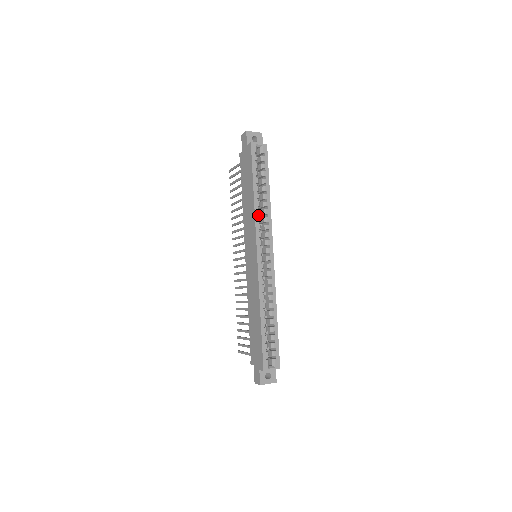
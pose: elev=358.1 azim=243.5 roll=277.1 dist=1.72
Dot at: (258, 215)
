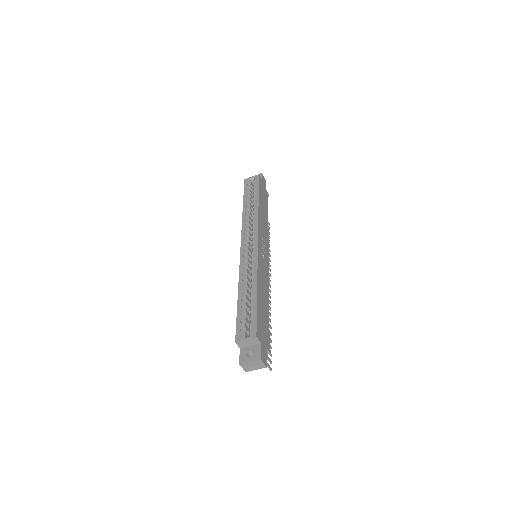
Dot at: occluded
